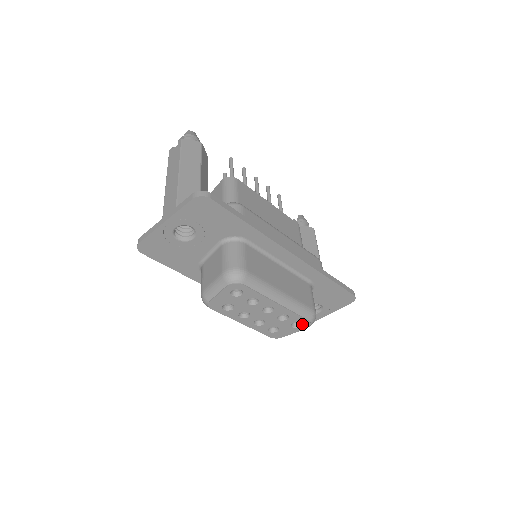
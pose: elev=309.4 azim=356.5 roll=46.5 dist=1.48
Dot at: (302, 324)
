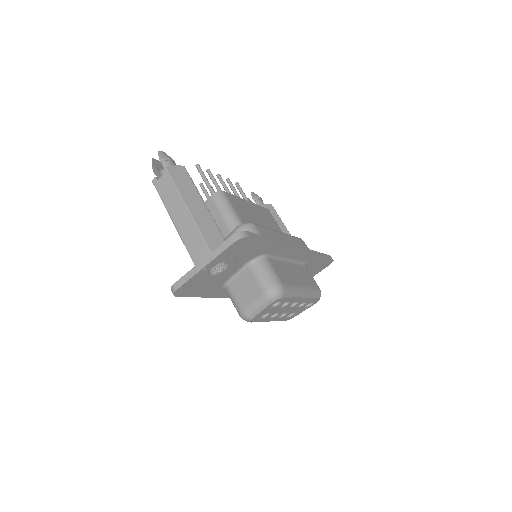
Dot at: (313, 303)
